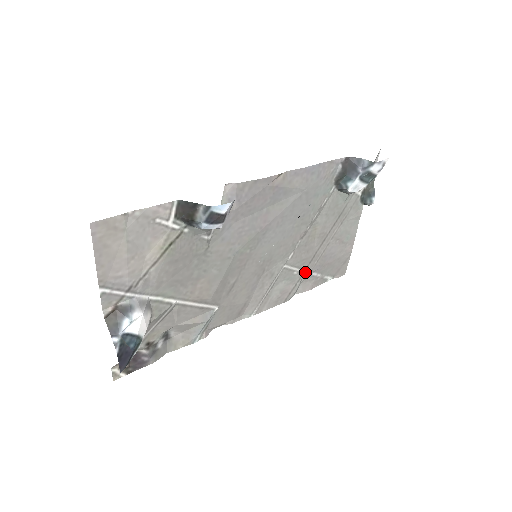
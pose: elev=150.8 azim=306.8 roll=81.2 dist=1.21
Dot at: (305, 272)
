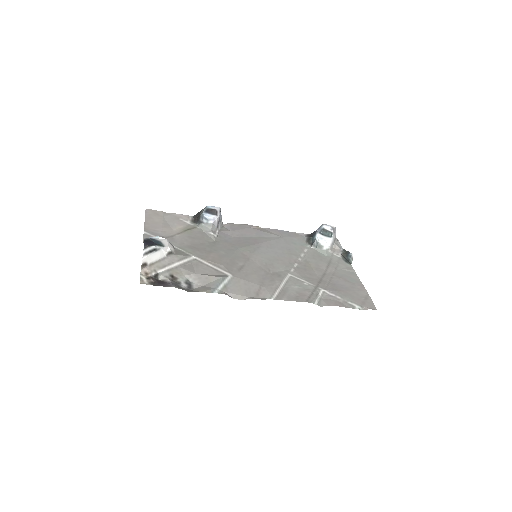
Dot at: (318, 288)
